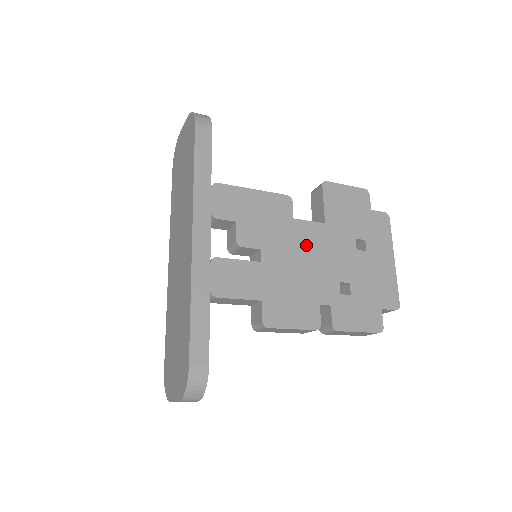
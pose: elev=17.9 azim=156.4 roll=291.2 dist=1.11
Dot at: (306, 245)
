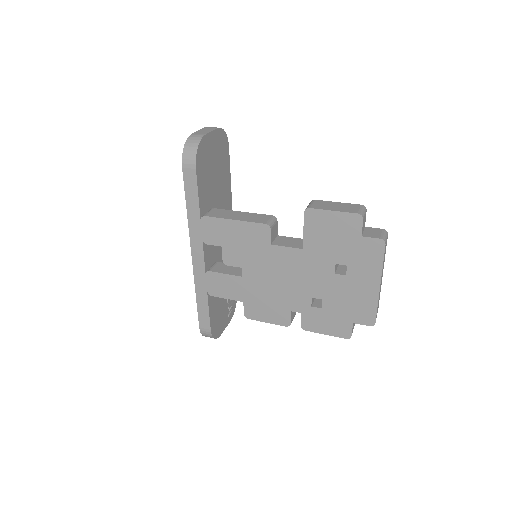
Dot at: (282, 267)
